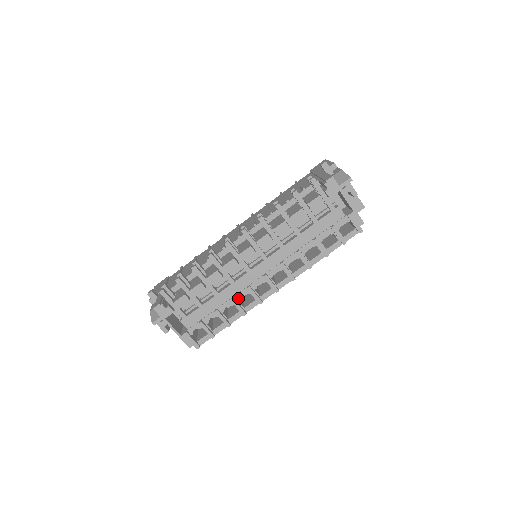
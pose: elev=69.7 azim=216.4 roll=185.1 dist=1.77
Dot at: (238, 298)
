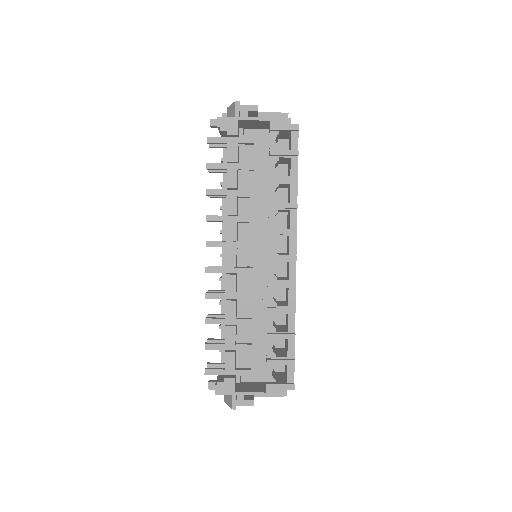
Dot at: (272, 304)
